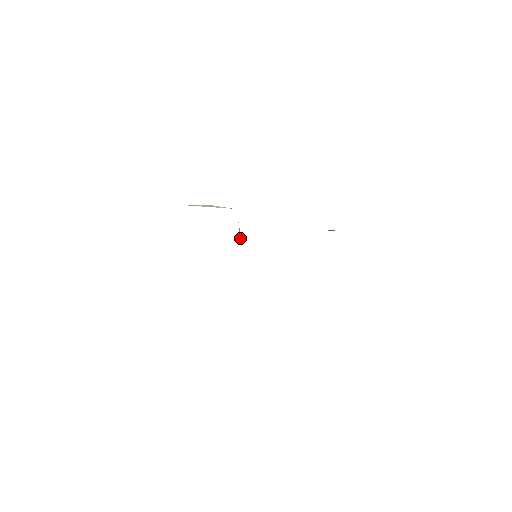
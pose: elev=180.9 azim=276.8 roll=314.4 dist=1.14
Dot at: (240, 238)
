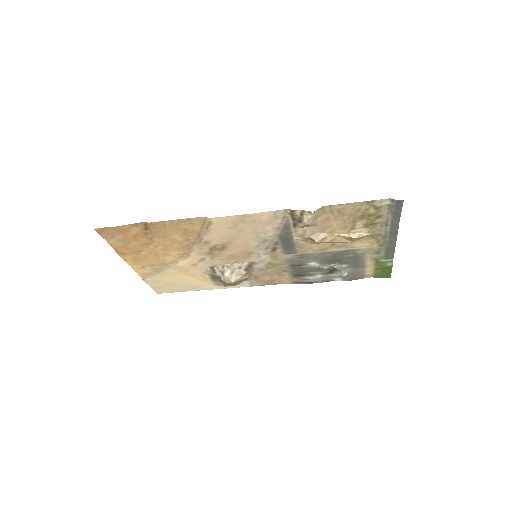
Dot at: (249, 266)
